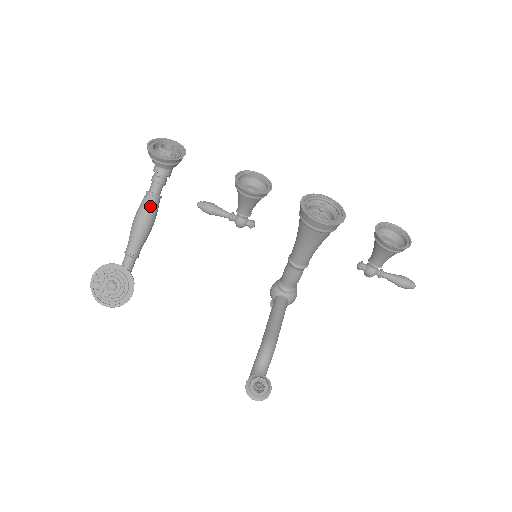
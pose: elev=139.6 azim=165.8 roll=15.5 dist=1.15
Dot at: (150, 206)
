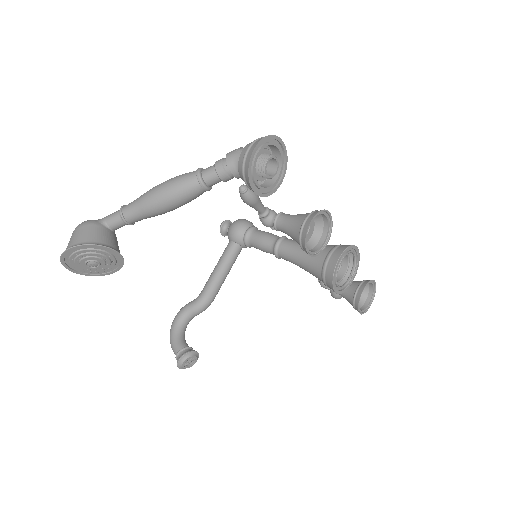
Dot at: (192, 198)
